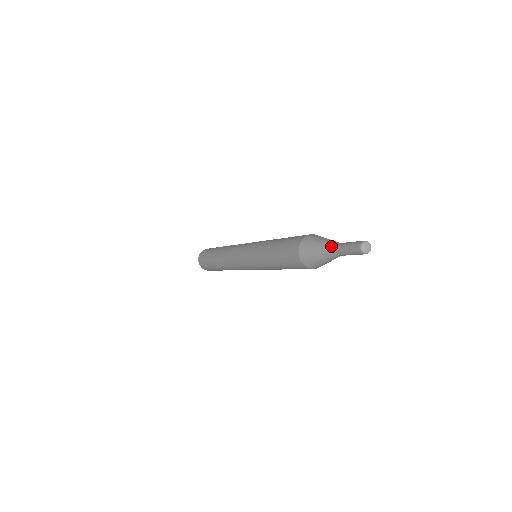
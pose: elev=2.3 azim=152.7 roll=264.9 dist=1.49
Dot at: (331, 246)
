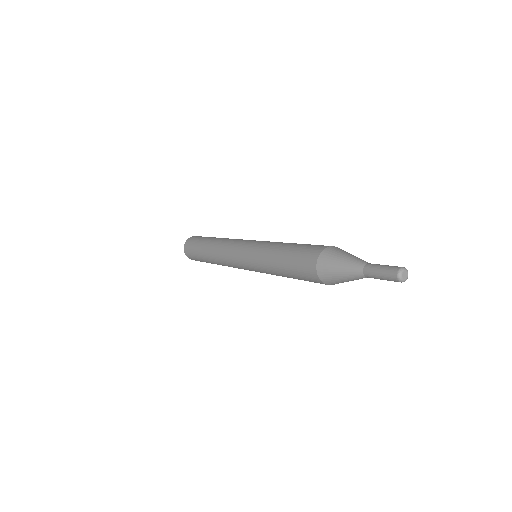
Dot at: (357, 271)
